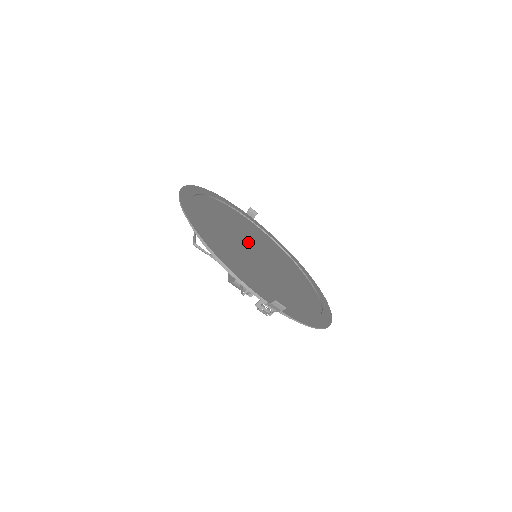
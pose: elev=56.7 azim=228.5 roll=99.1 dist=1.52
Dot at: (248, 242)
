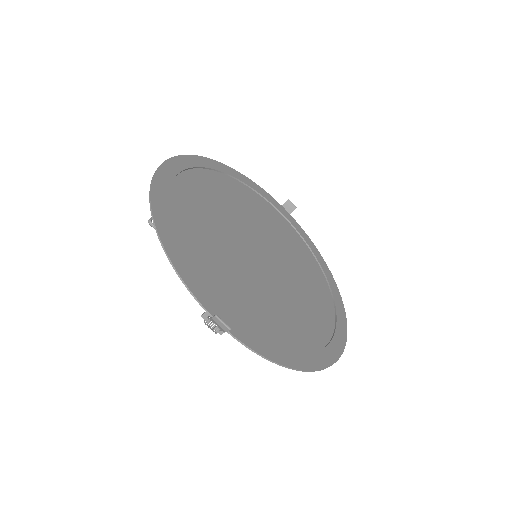
Dot at: (251, 237)
